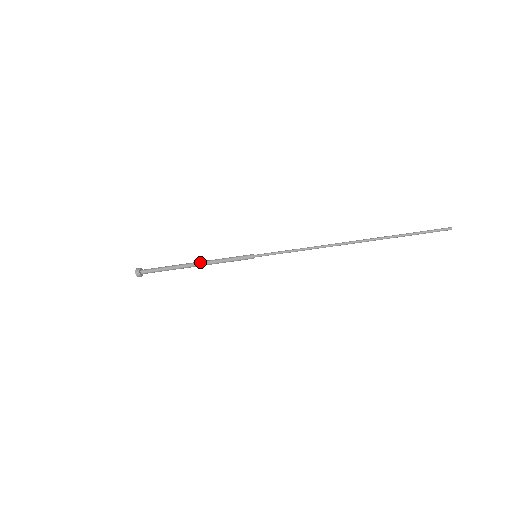
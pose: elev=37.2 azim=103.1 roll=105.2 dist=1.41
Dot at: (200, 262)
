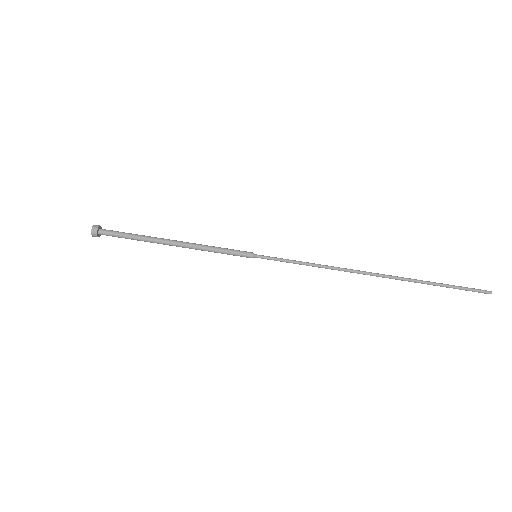
Dot at: (182, 242)
